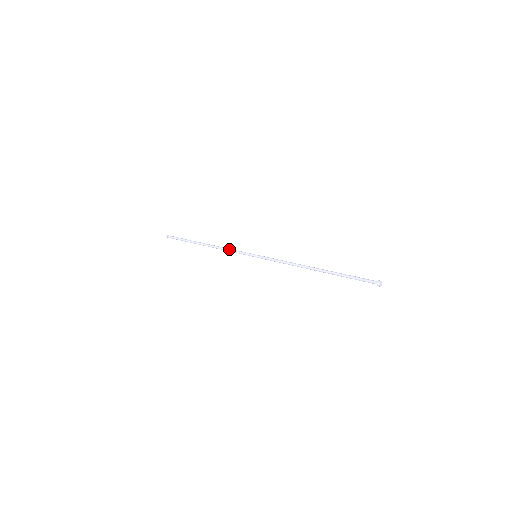
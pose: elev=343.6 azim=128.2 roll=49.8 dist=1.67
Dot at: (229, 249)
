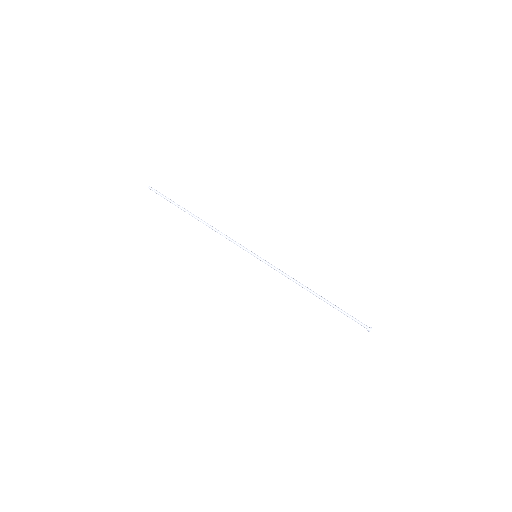
Dot at: (226, 238)
